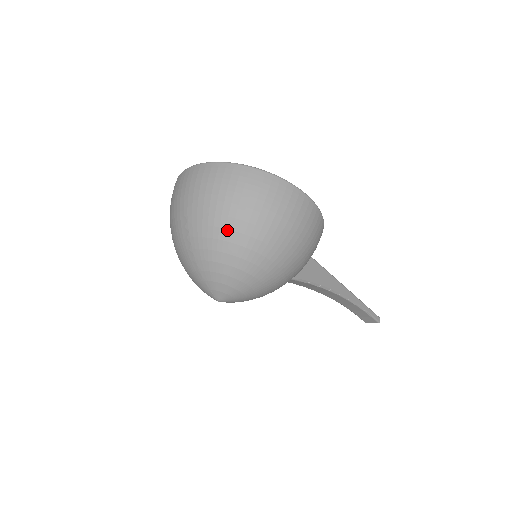
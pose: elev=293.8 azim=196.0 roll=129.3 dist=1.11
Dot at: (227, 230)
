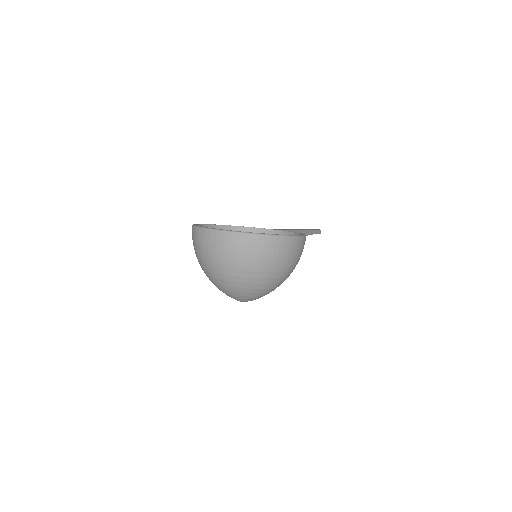
Dot at: (254, 278)
